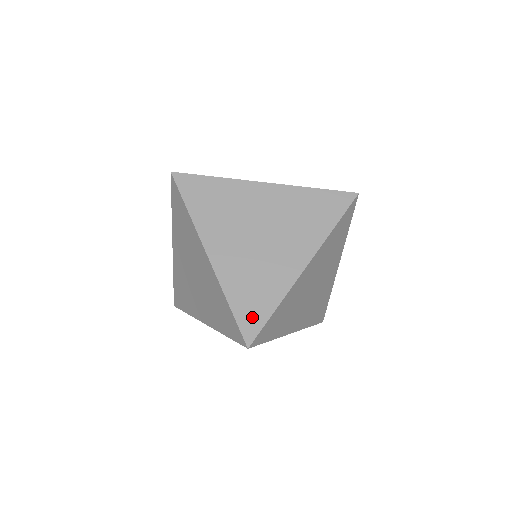
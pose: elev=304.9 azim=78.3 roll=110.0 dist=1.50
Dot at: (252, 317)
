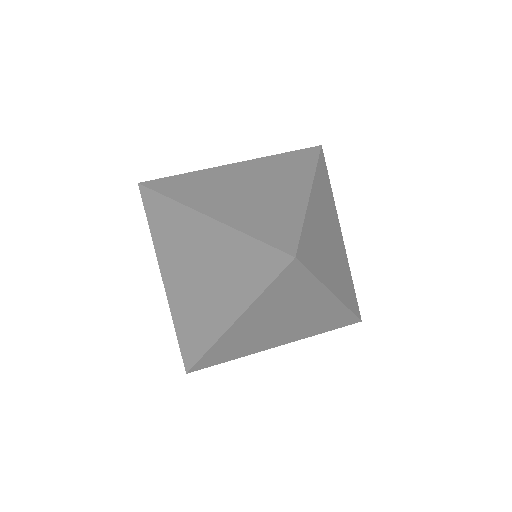
Dot at: (282, 236)
